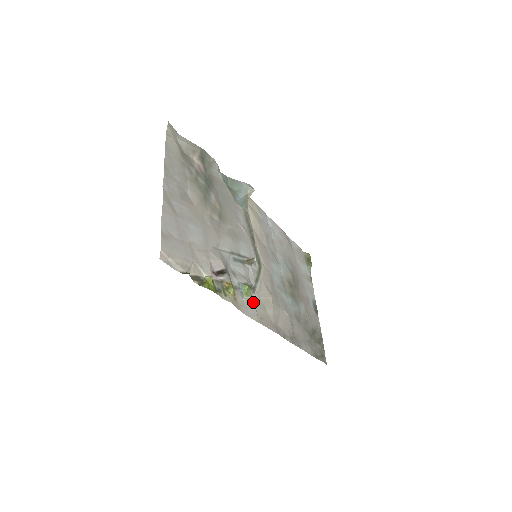
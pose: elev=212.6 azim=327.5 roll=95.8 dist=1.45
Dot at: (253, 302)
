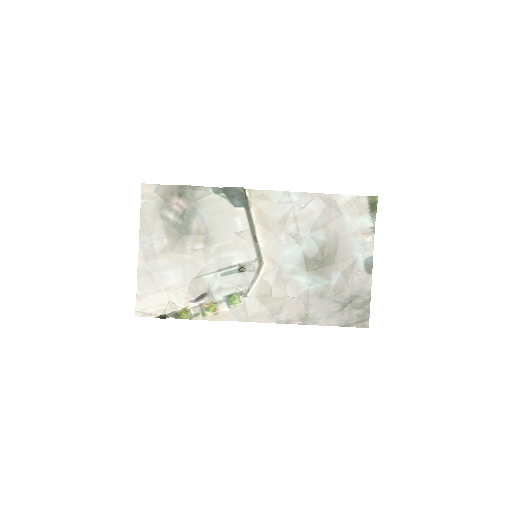
Dot at: (242, 307)
